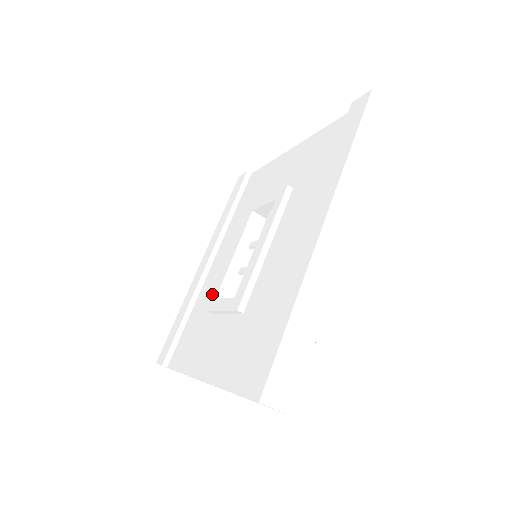
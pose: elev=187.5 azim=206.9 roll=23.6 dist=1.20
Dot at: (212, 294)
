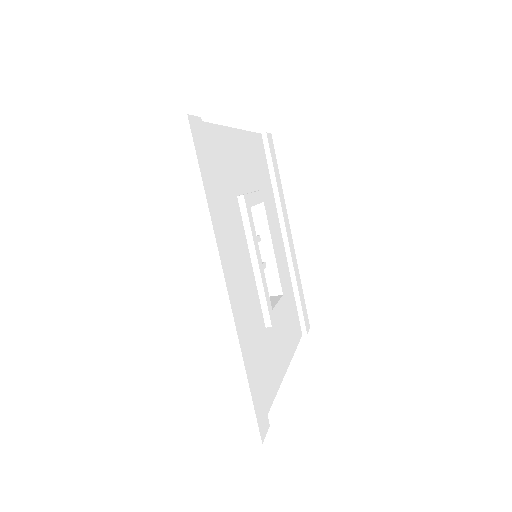
Dot at: occluded
